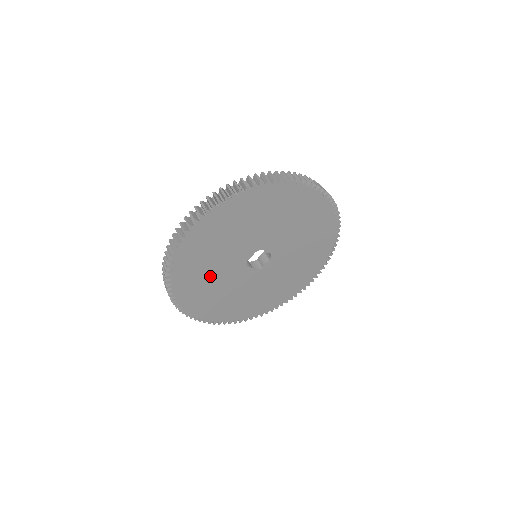
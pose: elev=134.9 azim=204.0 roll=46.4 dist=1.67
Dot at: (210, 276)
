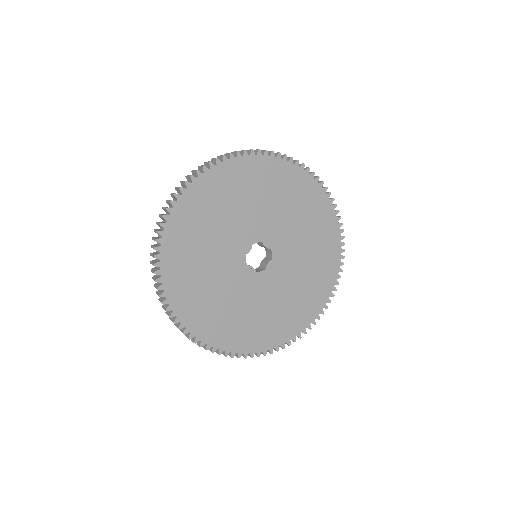
Dot at: (206, 272)
